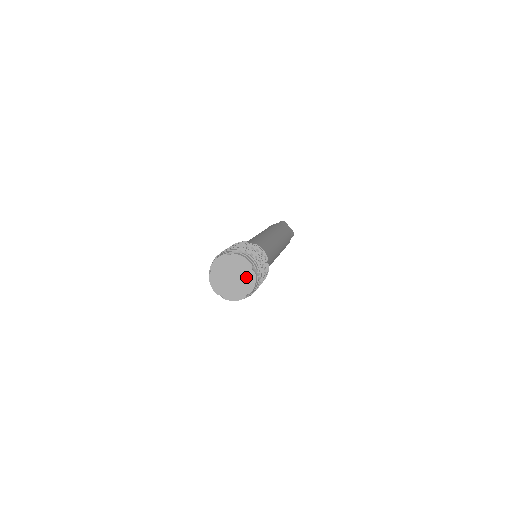
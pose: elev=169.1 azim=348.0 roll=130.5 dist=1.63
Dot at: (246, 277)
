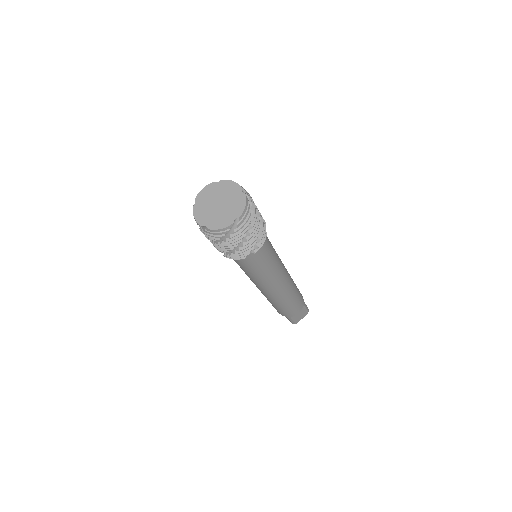
Dot at: (235, 201)
